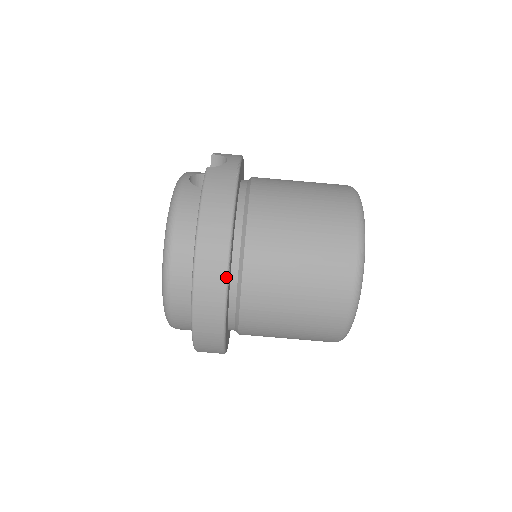
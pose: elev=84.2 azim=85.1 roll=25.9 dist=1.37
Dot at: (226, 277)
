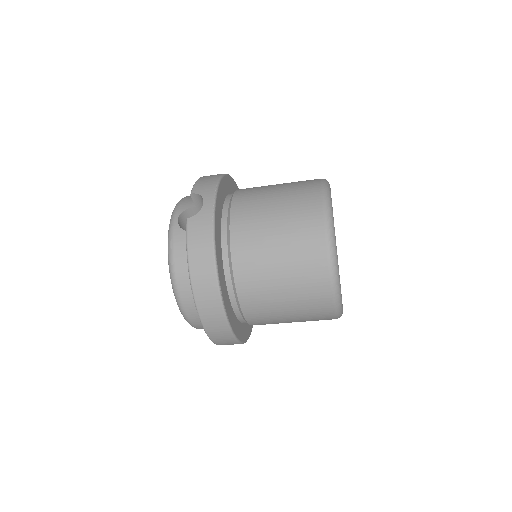
Dot at: (224, 313)
